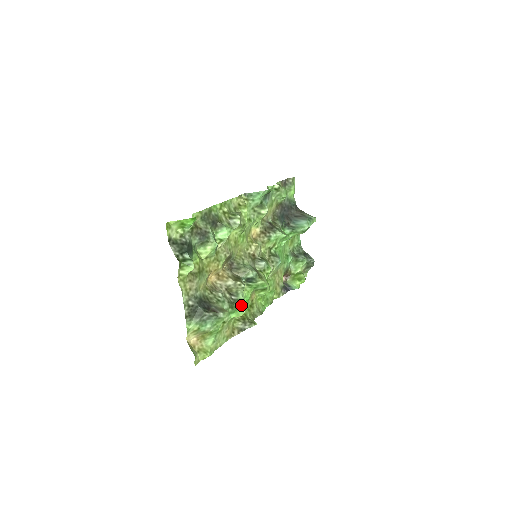
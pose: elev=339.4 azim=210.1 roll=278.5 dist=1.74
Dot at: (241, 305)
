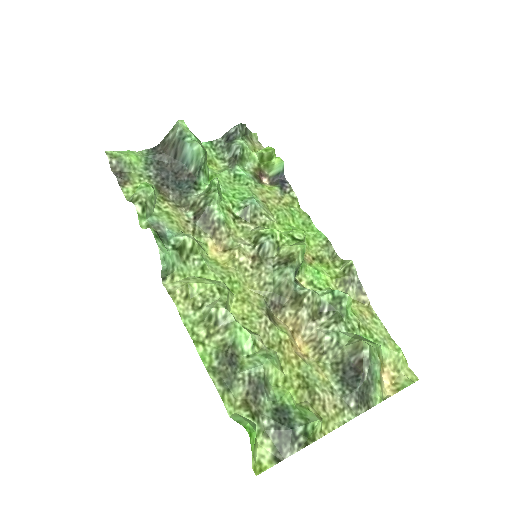
Dot at: (337, 299)
